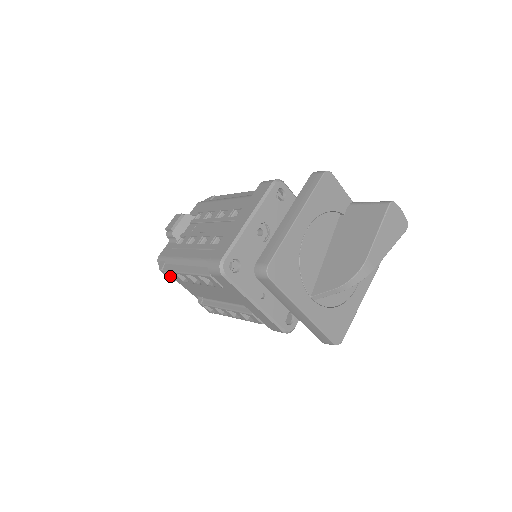
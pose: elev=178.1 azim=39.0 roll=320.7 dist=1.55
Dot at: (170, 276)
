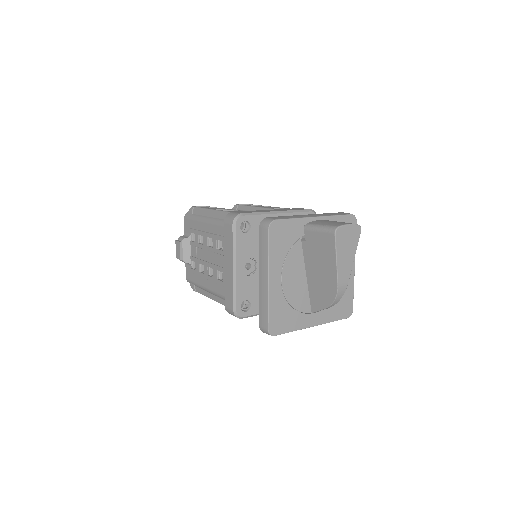
Dot at: occluded
